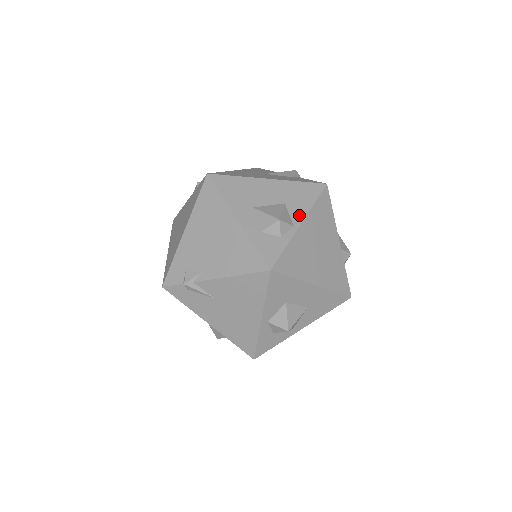
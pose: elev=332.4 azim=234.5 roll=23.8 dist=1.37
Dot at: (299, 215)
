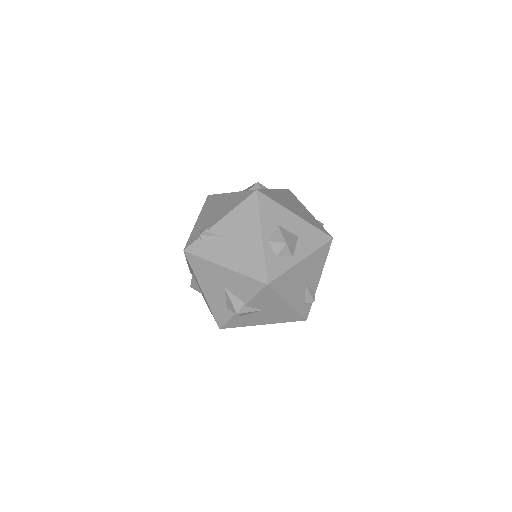
Dot at: occluded
